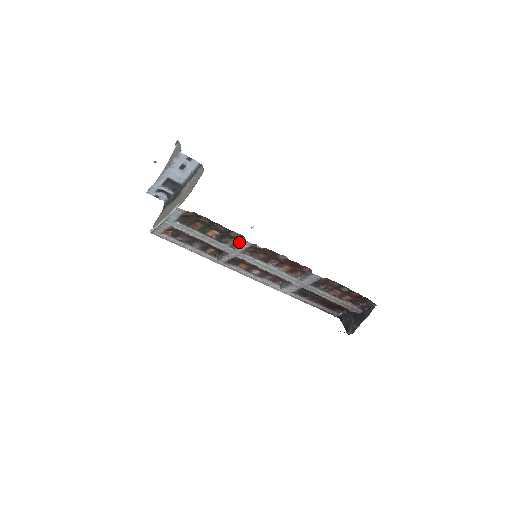
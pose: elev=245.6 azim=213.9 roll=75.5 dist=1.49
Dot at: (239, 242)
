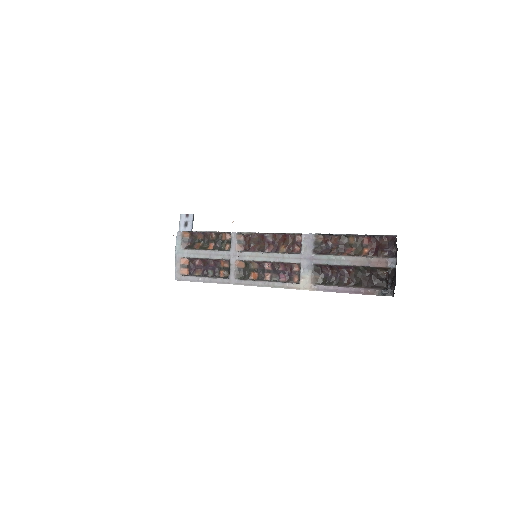
Dot at: (232, 243)
